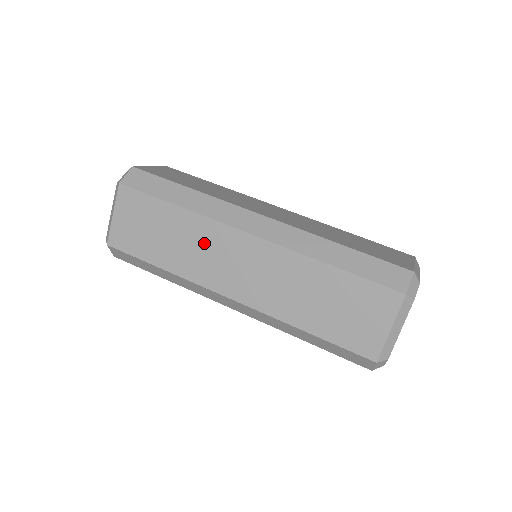
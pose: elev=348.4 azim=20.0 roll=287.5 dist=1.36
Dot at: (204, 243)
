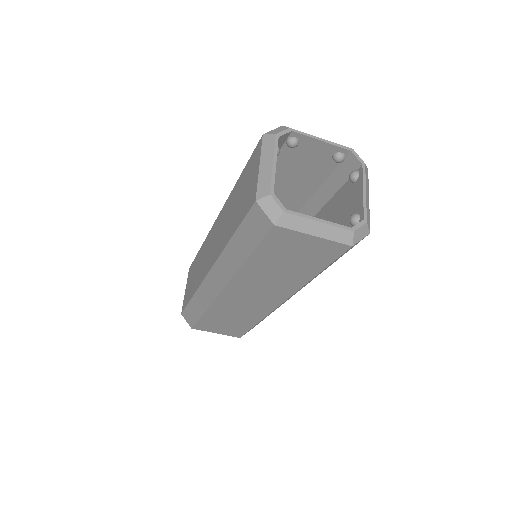
Dot at: (205, 253)
